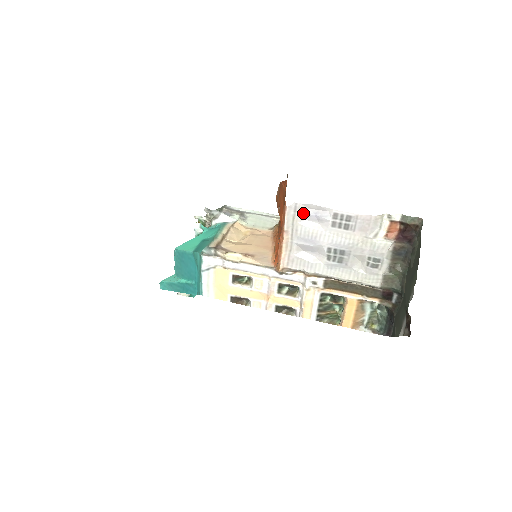
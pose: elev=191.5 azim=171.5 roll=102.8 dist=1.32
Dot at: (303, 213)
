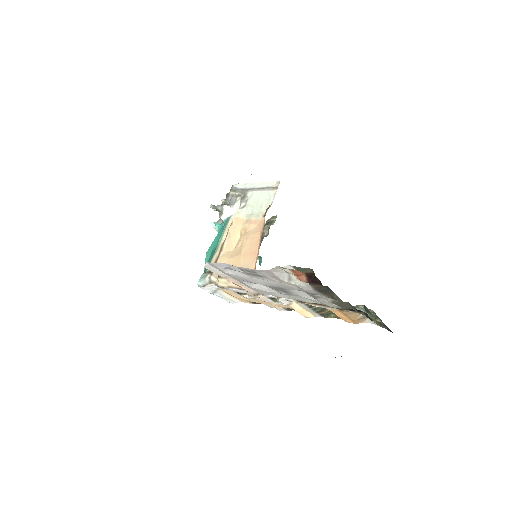
Dot at: (221, 267)
